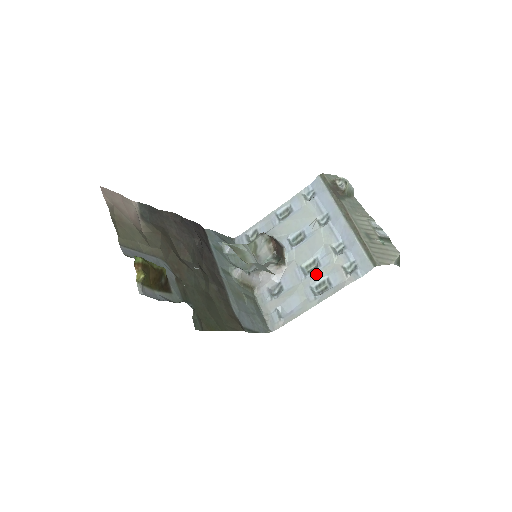
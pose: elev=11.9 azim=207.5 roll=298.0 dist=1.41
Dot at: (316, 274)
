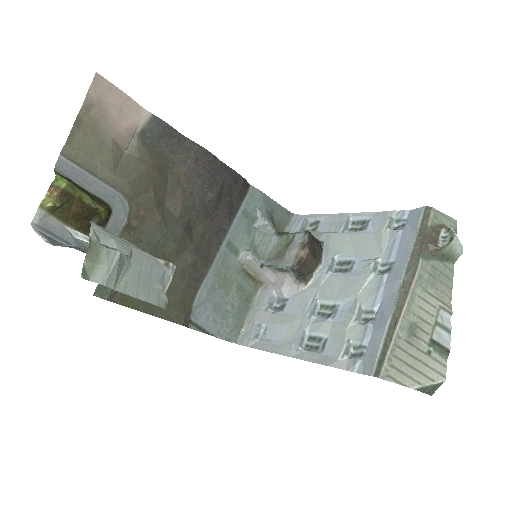
Dot at: (321, 323)
